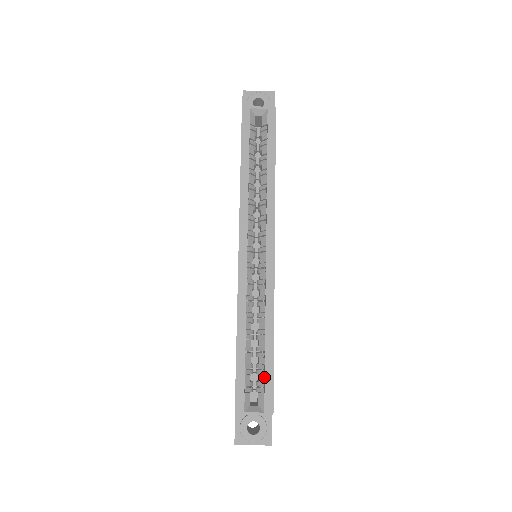
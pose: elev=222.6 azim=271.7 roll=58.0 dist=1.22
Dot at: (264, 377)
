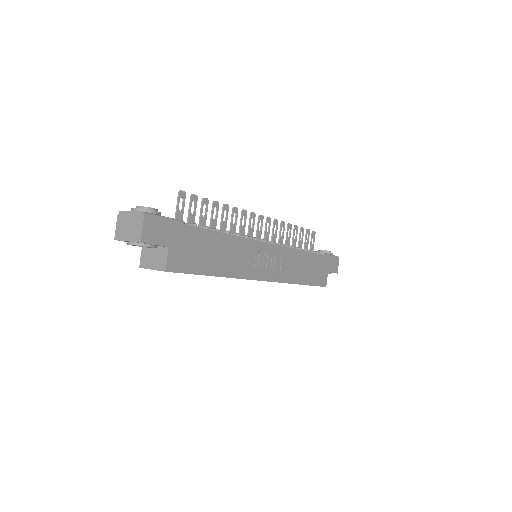
Dot at: occluded
